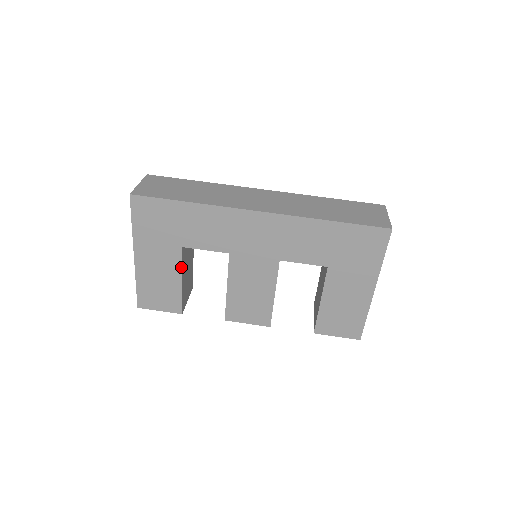
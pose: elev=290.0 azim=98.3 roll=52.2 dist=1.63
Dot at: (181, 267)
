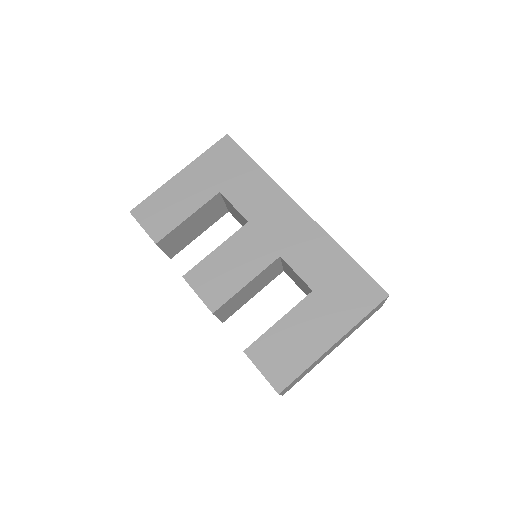
Dot at: (201, 206)
